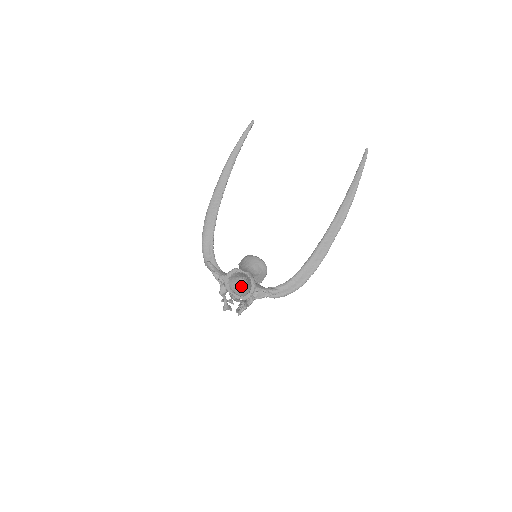
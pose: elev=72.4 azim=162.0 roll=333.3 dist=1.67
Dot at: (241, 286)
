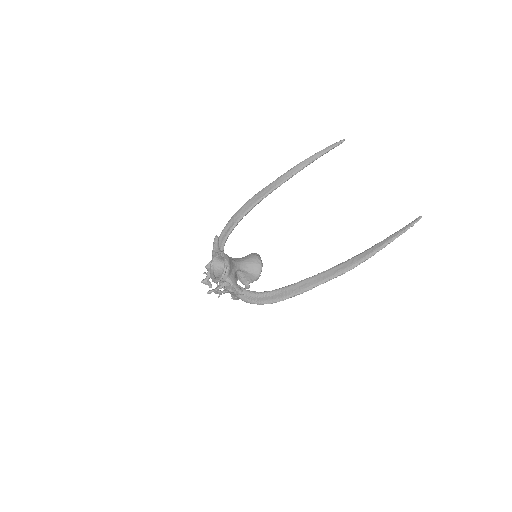
Dot at: occluded
